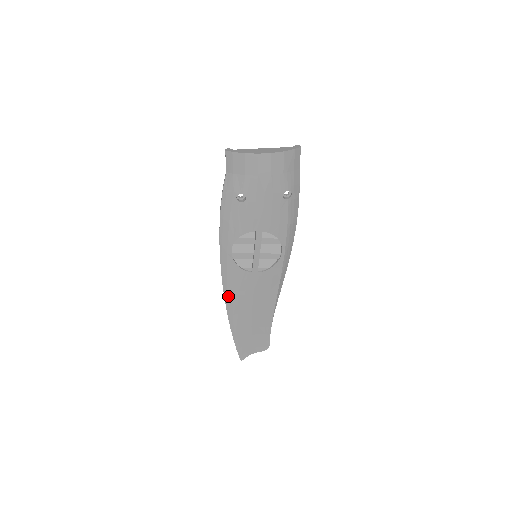
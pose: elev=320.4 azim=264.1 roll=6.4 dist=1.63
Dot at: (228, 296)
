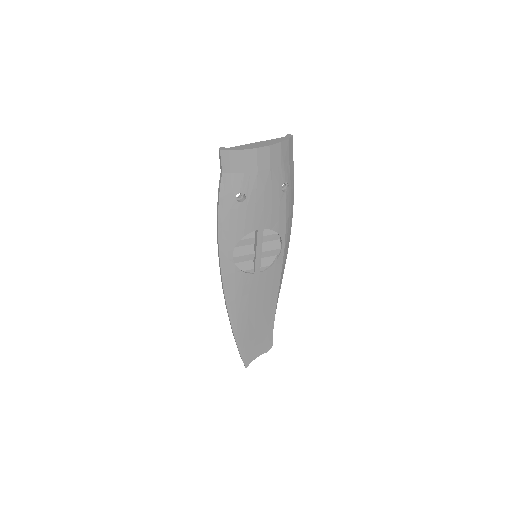
Dot at: (231, 304)
